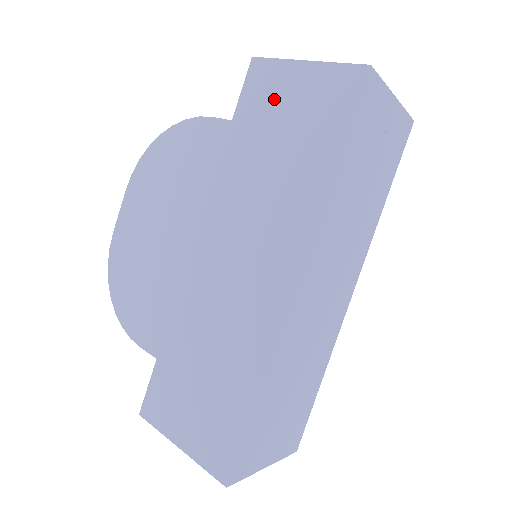
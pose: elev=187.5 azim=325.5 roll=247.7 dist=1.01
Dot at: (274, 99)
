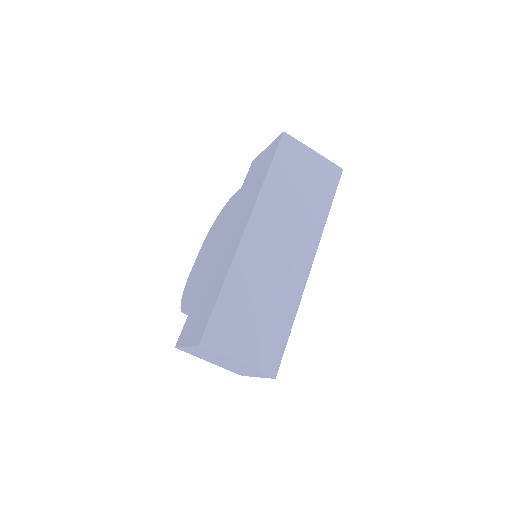
Dot at: (255, 168)
